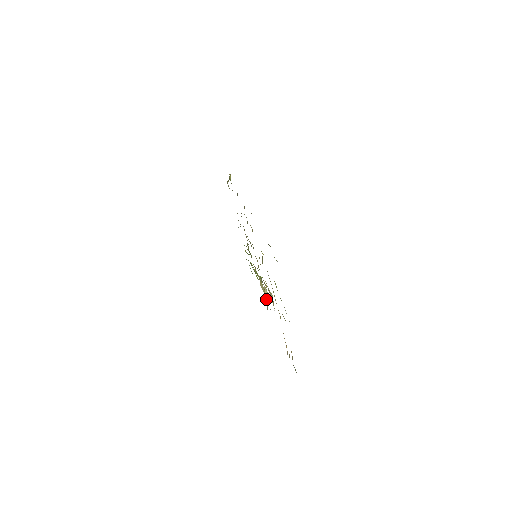
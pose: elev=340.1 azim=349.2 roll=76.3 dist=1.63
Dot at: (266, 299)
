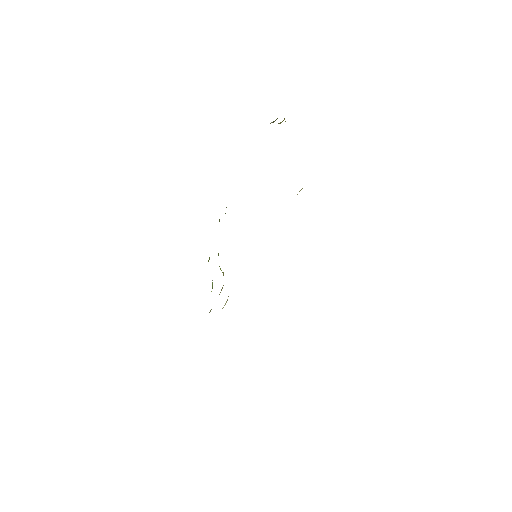
Dot at: occluded
